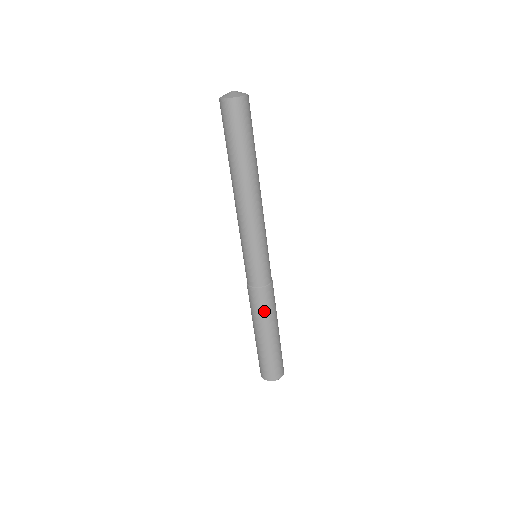
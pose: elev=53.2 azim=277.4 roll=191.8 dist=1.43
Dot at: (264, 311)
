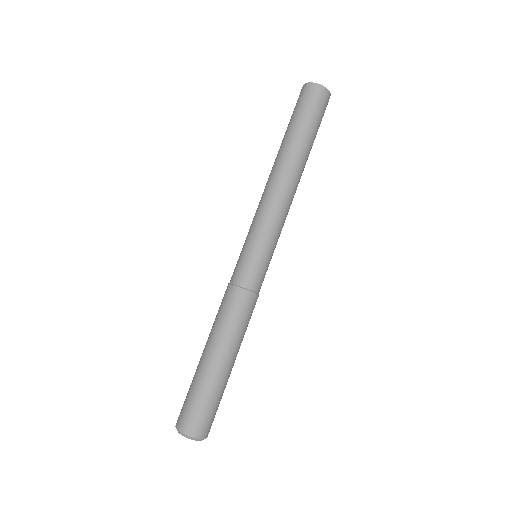
Dot at: (242, 326)
